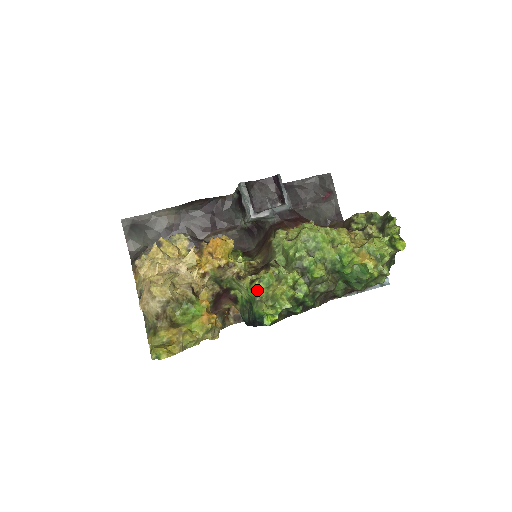
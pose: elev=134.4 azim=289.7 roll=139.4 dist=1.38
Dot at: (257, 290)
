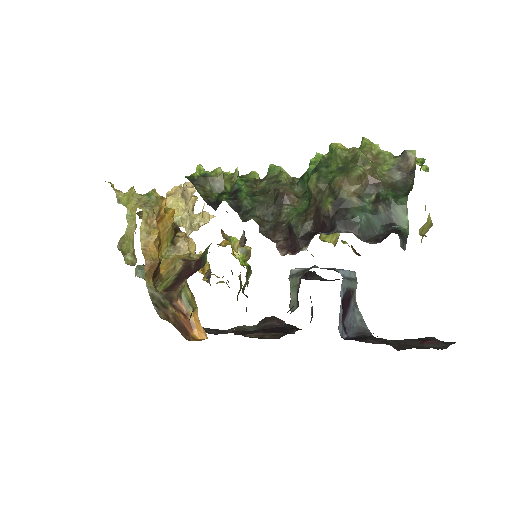
Dot at: occluded
